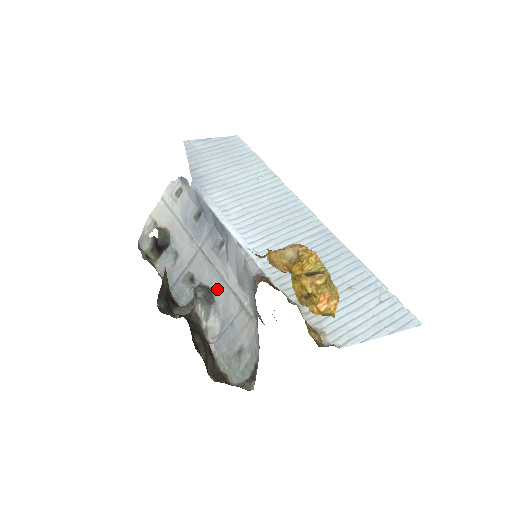
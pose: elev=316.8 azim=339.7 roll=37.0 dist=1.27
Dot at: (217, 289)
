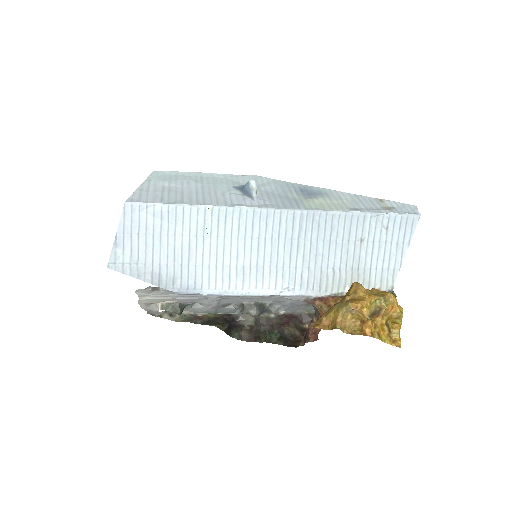
Dot at: (261, 300)
